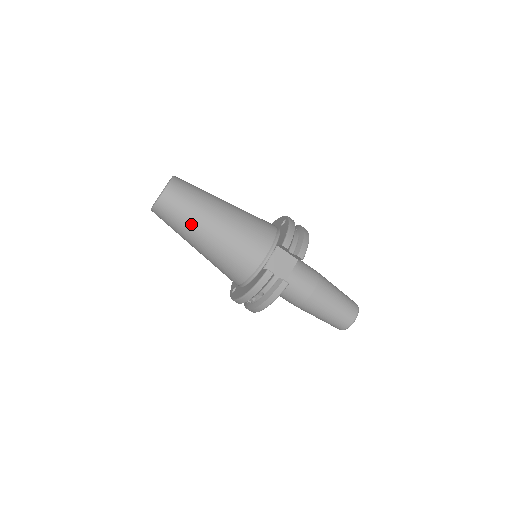
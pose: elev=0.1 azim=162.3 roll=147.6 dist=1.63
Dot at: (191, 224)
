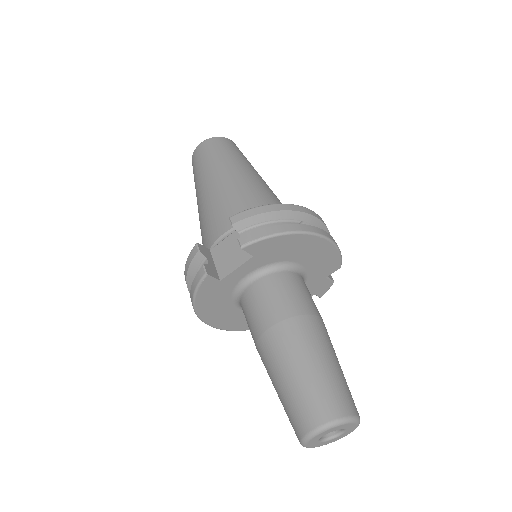
Dot at: (197, 182)
